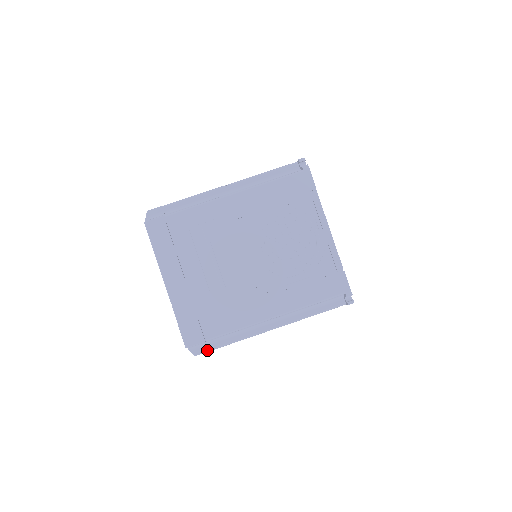
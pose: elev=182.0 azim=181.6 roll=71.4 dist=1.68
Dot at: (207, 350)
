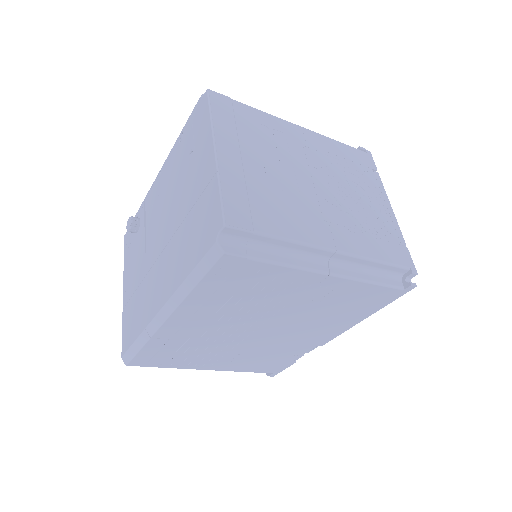
Dot at: (243, 254)
